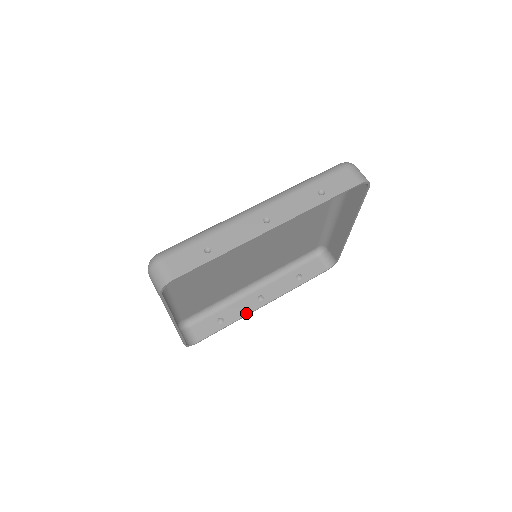
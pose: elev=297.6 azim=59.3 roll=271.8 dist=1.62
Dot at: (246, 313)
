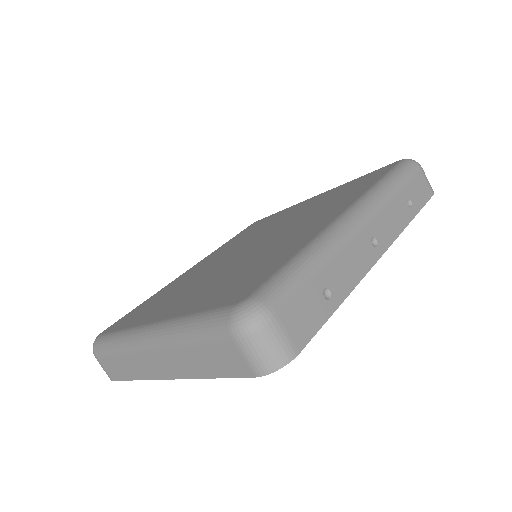
Dot at: occluded
